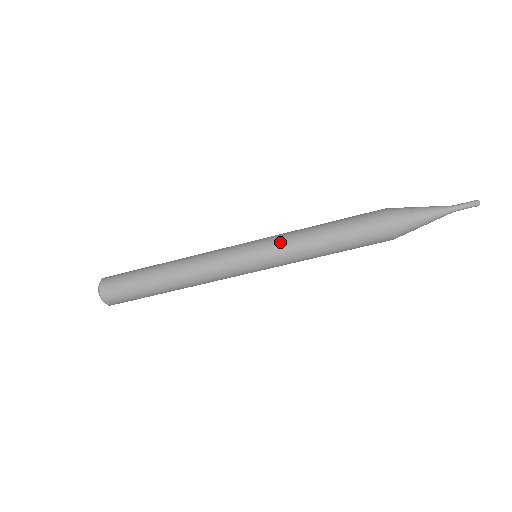
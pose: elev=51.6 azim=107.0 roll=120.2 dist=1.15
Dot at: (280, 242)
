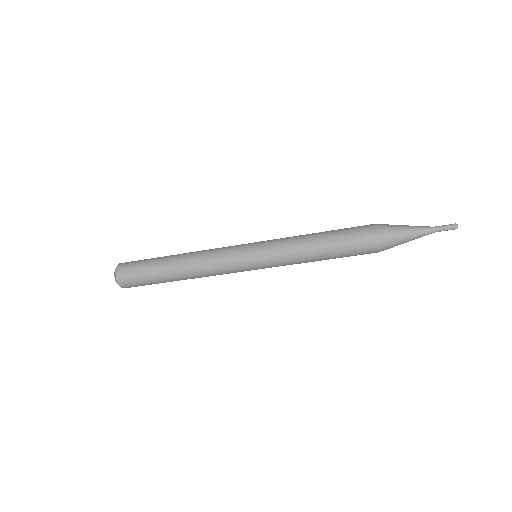
Dot at: (278, 244)
